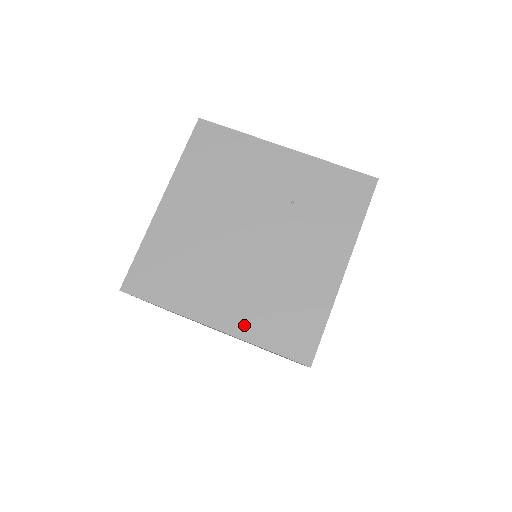
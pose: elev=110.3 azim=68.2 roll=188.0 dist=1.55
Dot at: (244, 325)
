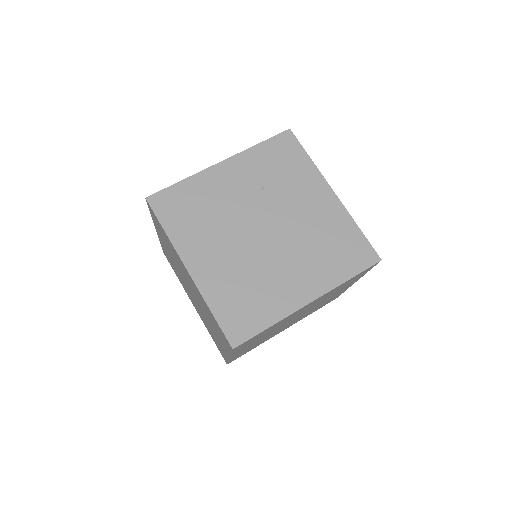
Dot at: (324, 280)
